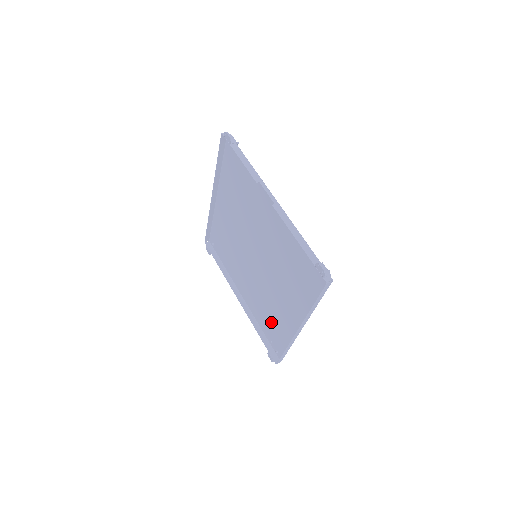
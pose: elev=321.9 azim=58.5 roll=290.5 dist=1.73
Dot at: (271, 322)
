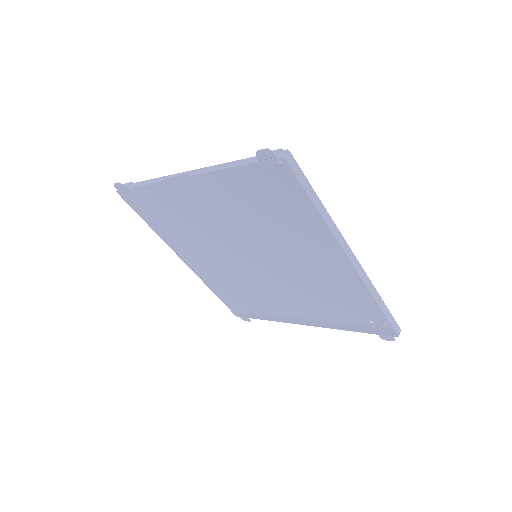
Dot at: (342, 301)
